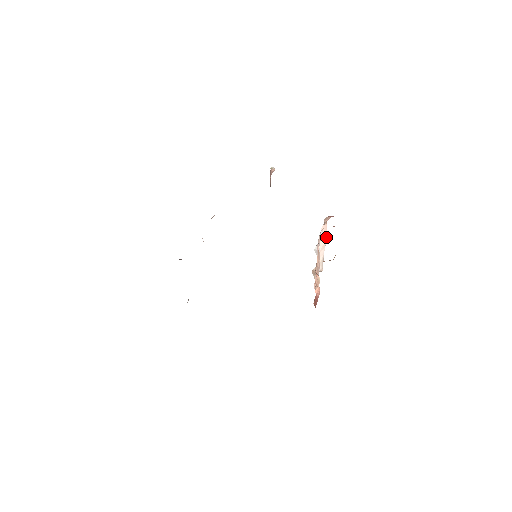
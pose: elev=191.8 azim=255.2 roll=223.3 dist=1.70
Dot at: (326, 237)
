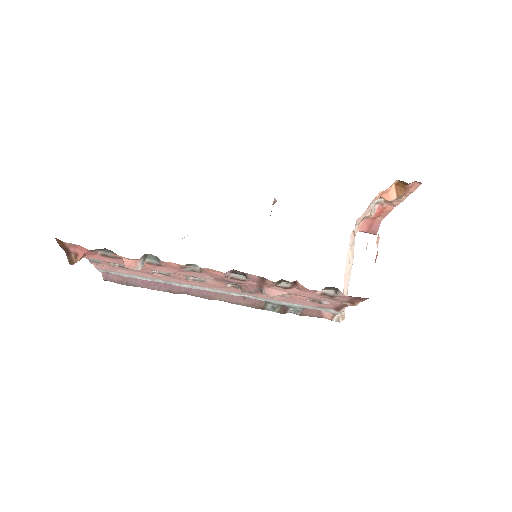
Dot at: (352, 259)
